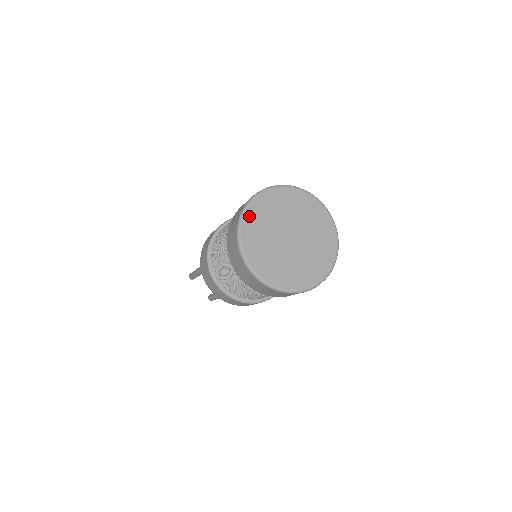
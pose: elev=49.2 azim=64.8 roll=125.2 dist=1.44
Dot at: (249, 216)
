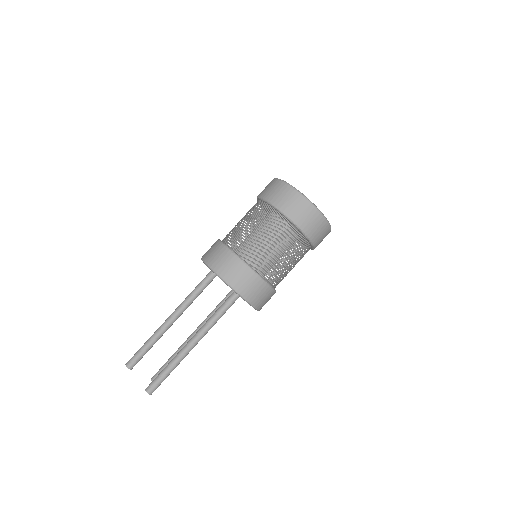
Dot at: occluded
